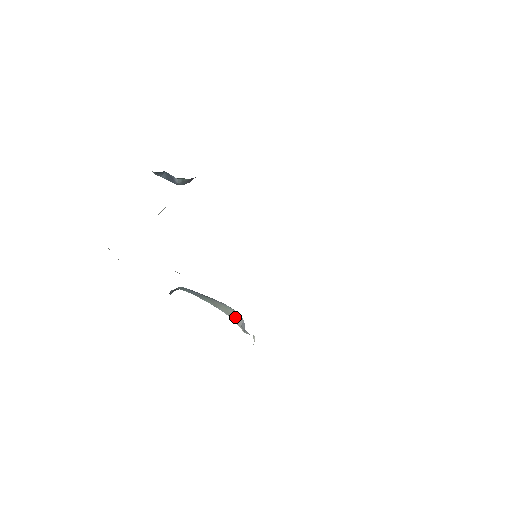
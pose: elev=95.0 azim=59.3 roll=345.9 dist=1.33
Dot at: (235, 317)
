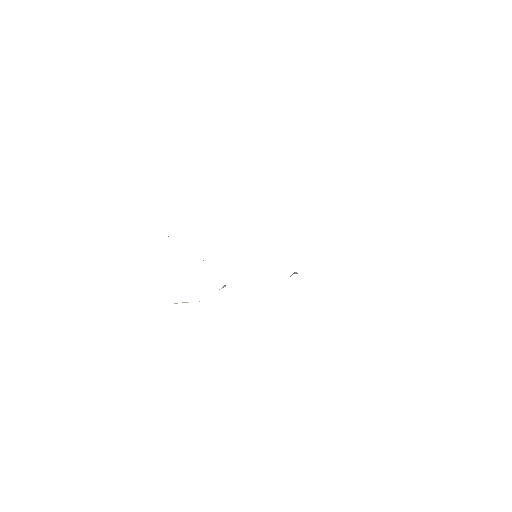
Dot at: occluded
